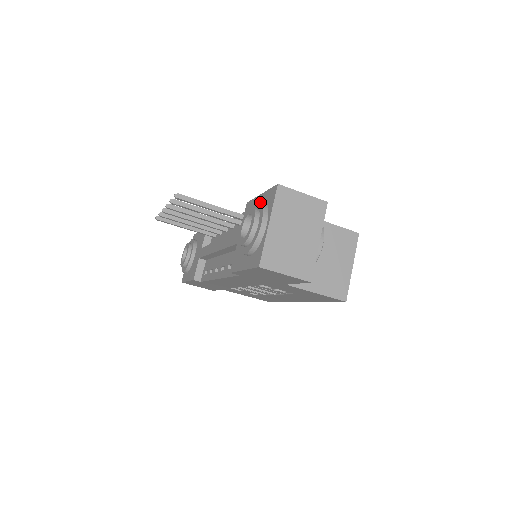
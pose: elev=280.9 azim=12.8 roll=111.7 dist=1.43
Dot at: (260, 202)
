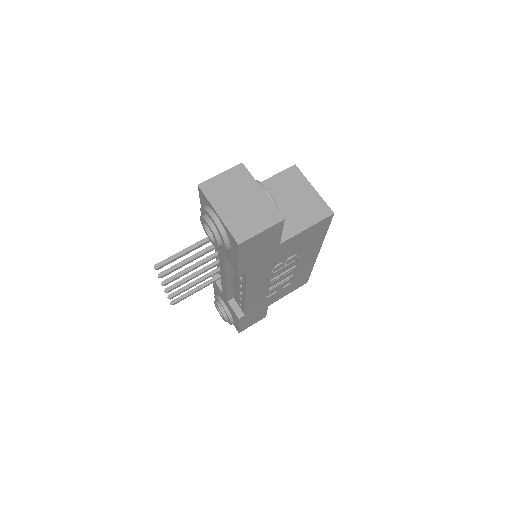
Dot at: (201, 209)
